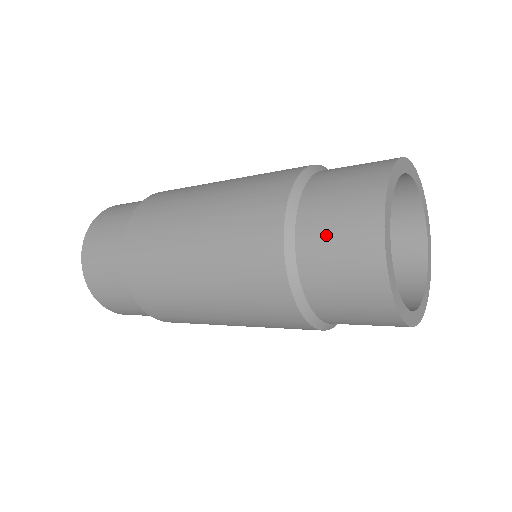
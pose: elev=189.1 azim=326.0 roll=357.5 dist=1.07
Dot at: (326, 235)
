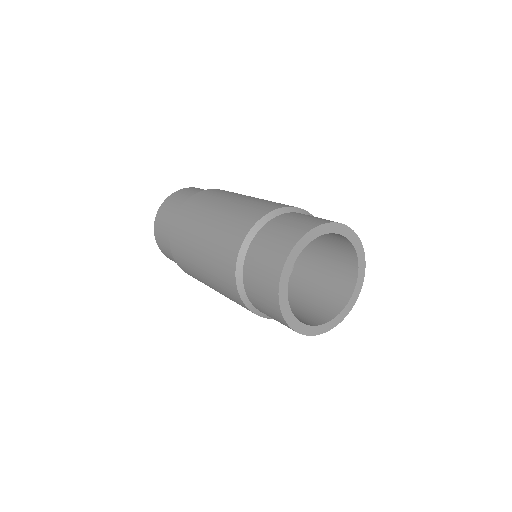
Dot at: (264, 247)
